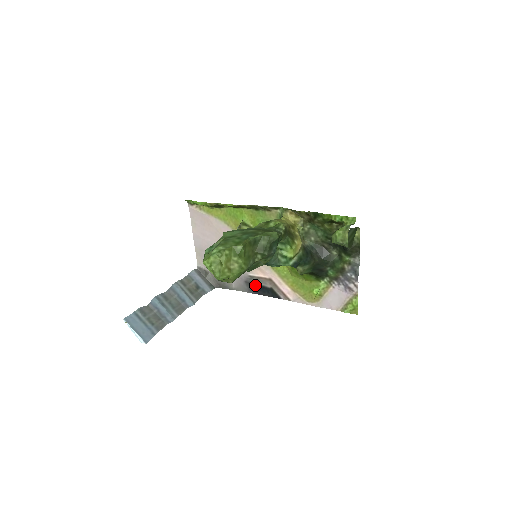
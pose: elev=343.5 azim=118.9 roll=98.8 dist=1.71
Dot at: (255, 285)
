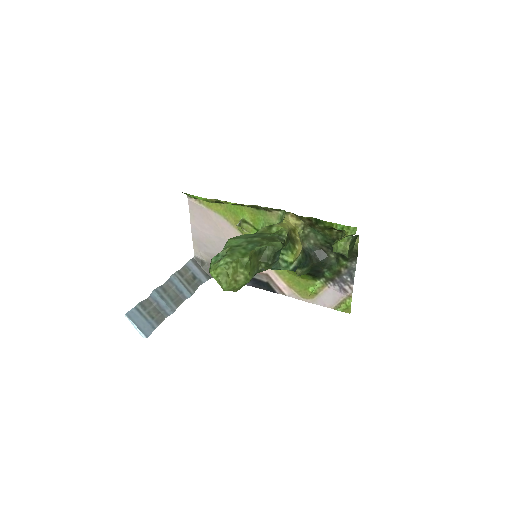
Dot at: occluded
